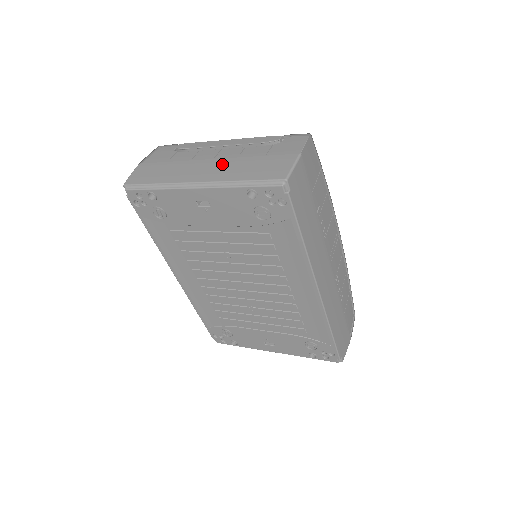
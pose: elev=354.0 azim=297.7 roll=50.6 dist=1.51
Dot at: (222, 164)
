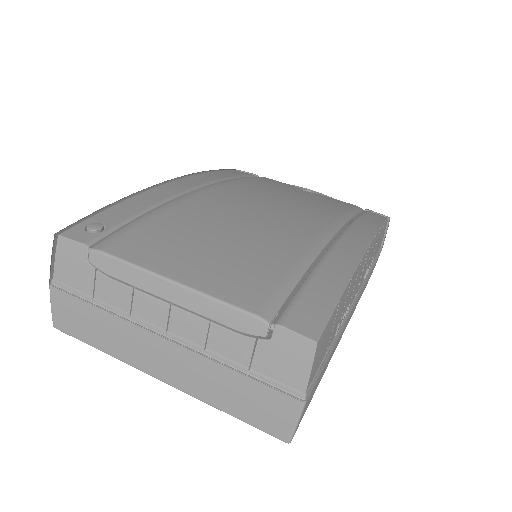
Dot at: (185, 362)
